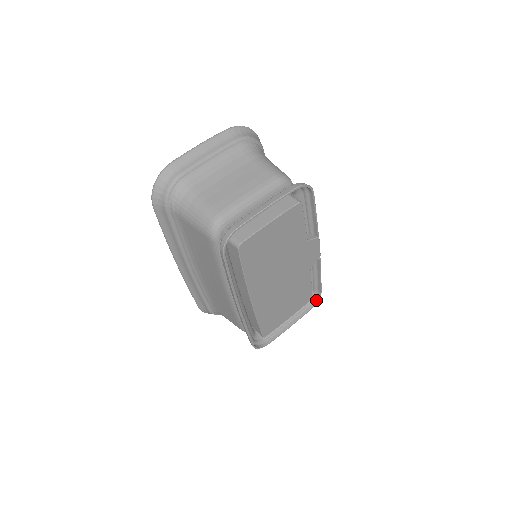
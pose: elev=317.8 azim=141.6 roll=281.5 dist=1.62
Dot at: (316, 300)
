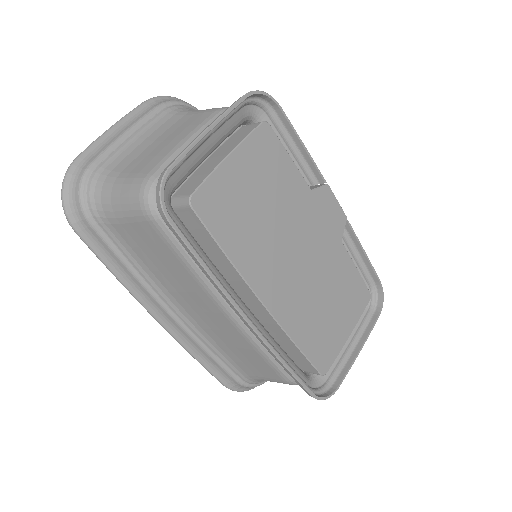
Dot at: (380, 299)
